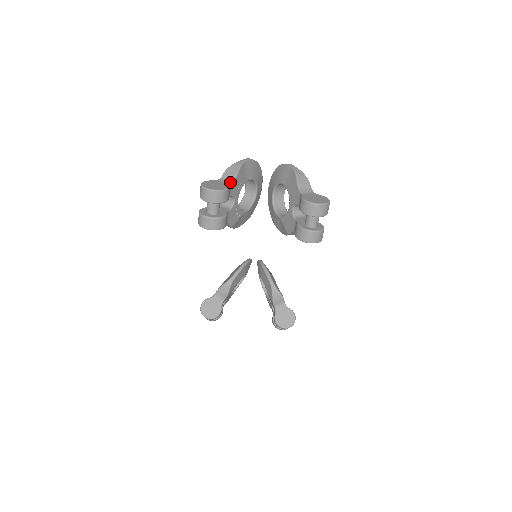
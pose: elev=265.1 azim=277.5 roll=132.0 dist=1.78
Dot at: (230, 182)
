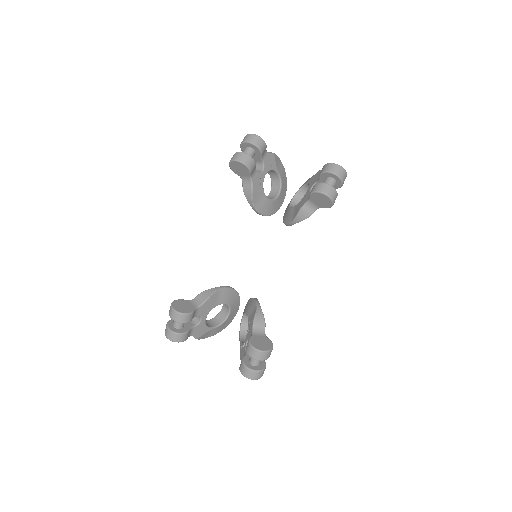
Dot at: occluded
